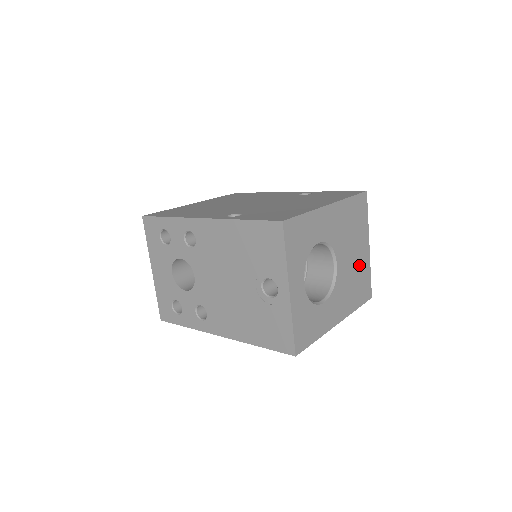
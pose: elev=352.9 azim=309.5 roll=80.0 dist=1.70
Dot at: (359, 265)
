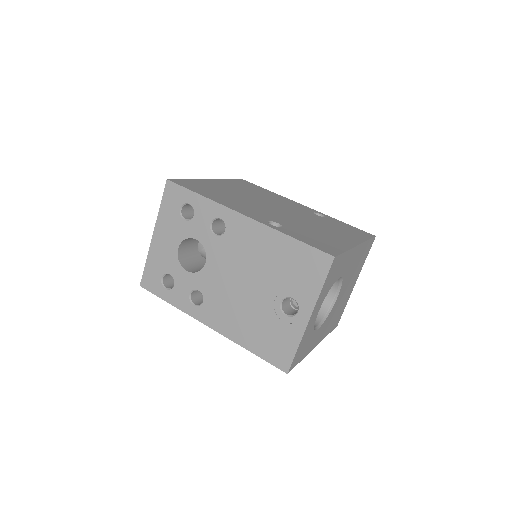
Dot at: (345, 298)
